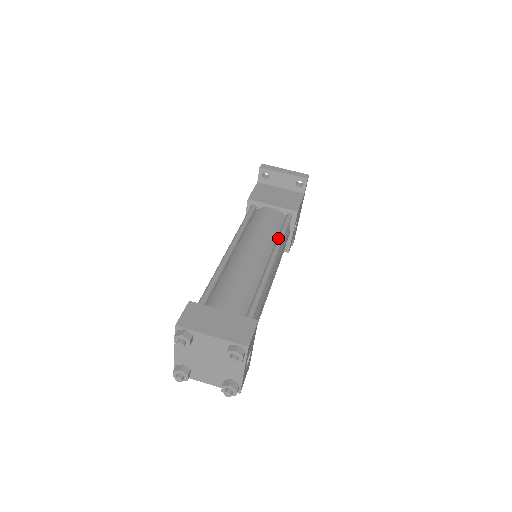
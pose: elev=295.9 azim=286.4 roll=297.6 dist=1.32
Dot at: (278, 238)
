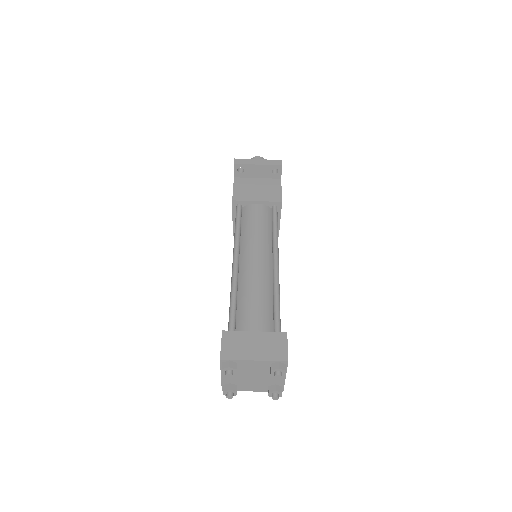
Dot at: (273, 237)
